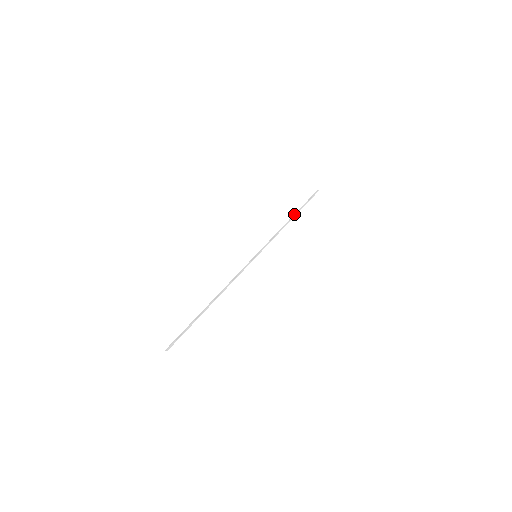
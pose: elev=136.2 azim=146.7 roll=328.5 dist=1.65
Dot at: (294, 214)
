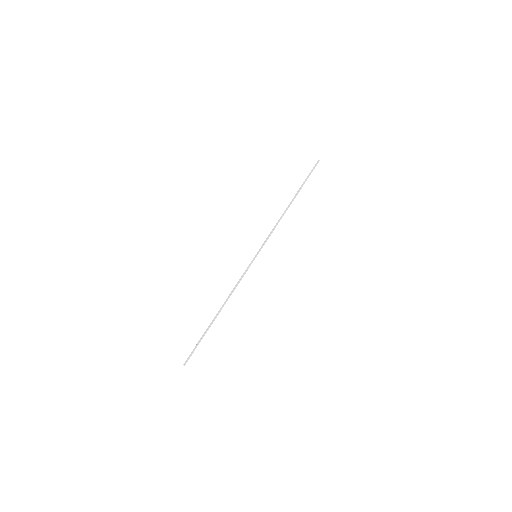
Dot at: occluded
